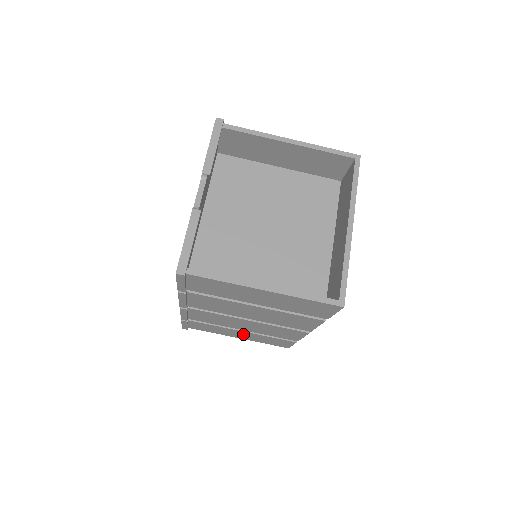
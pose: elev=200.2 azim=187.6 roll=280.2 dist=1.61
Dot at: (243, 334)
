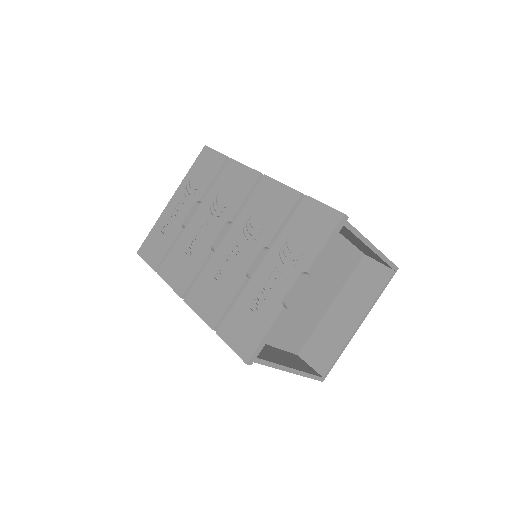
Dot at: occluded
